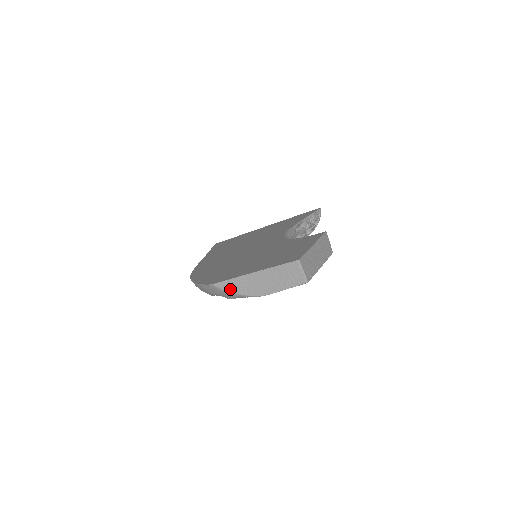
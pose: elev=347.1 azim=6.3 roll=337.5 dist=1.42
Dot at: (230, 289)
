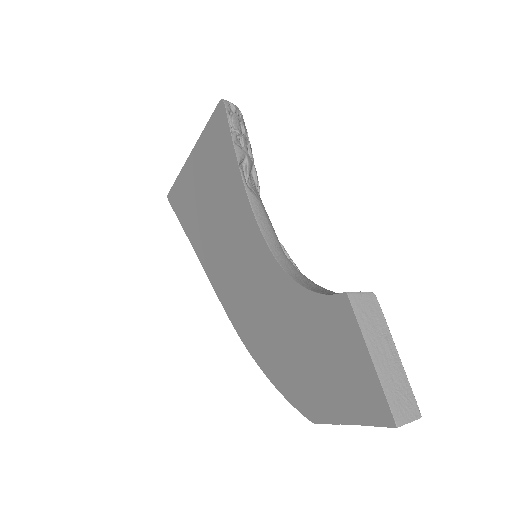
Dot at: occluded
